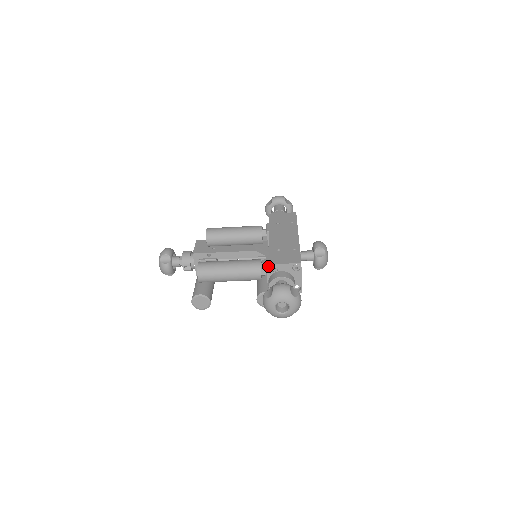
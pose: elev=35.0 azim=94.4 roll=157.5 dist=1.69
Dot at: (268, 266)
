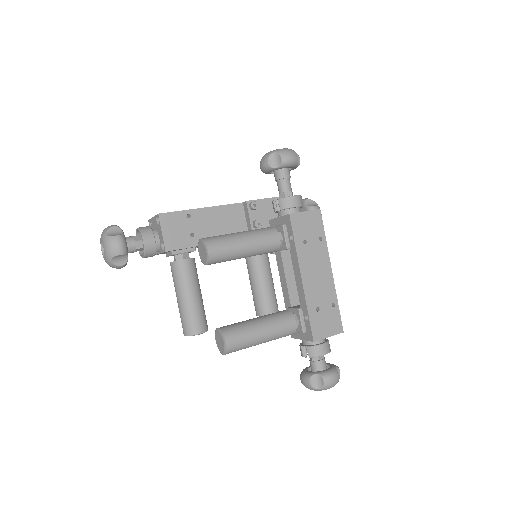
Dot at: (306, 332)
